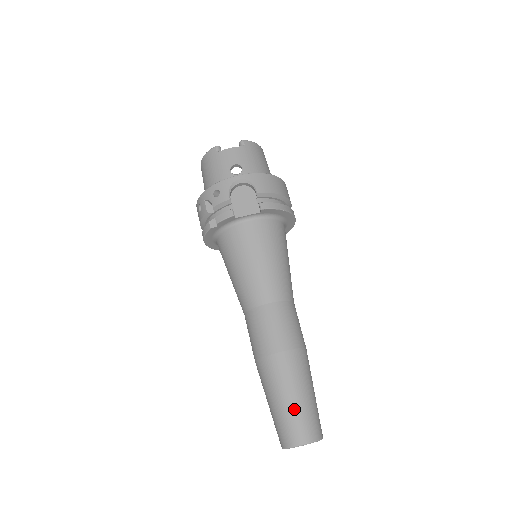
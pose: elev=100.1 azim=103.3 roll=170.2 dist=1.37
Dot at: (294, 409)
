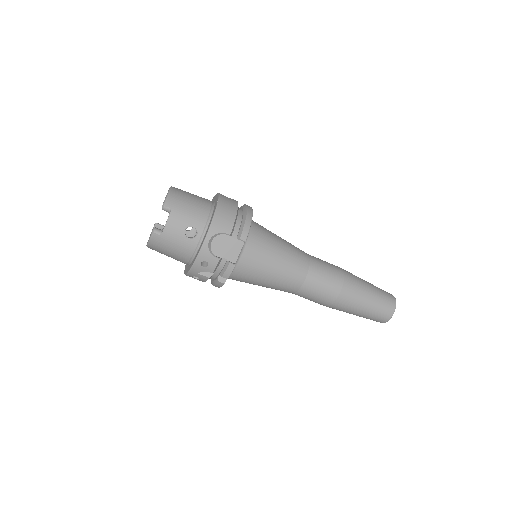
Dot at: (374, 306)
